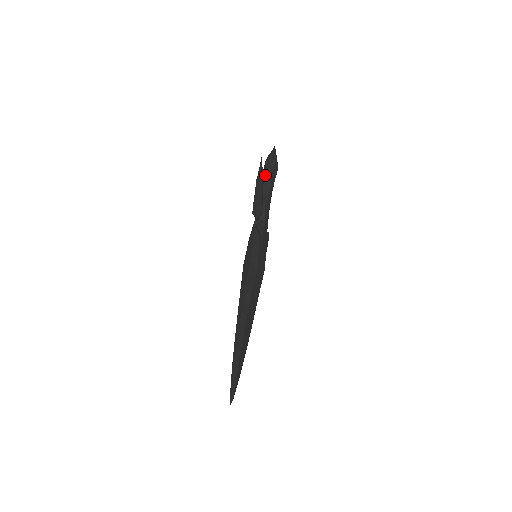
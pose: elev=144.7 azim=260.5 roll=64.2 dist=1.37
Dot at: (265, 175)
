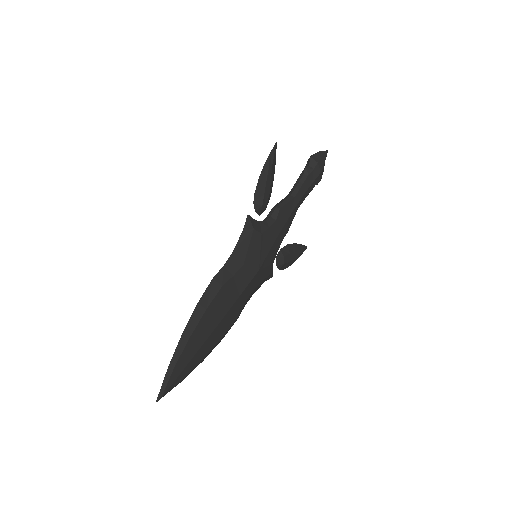
Dot at: (300, 175)
